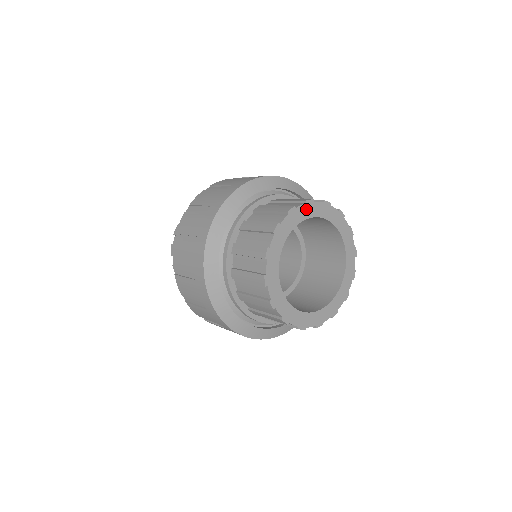
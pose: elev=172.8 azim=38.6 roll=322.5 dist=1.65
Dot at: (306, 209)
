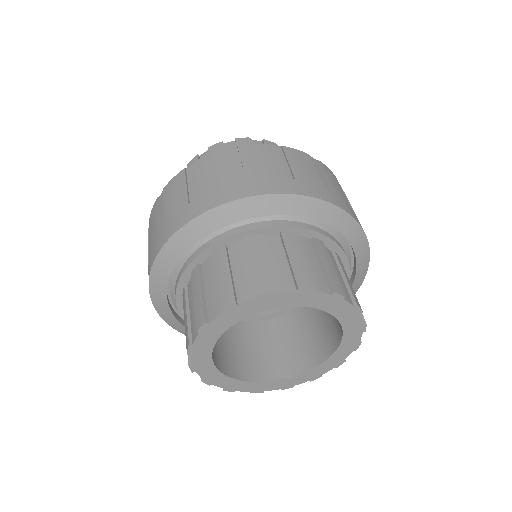
Dot at: (228, 316)
